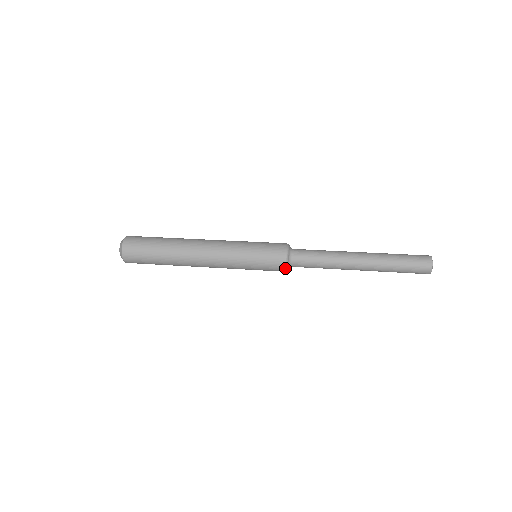
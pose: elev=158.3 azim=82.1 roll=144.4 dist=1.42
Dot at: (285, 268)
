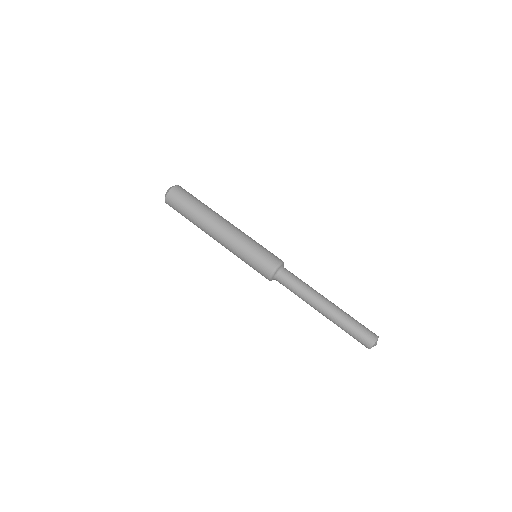
Dot at: (270, 277)
